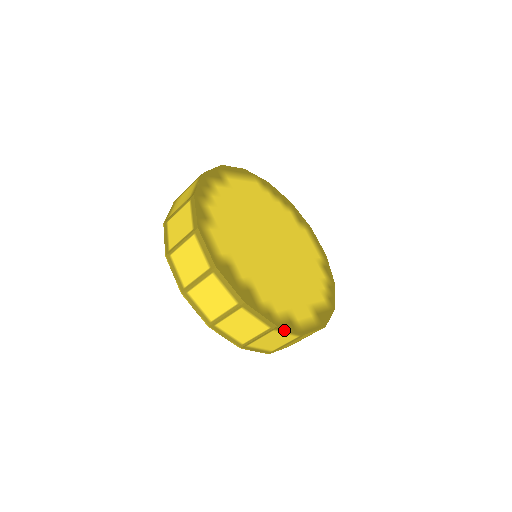
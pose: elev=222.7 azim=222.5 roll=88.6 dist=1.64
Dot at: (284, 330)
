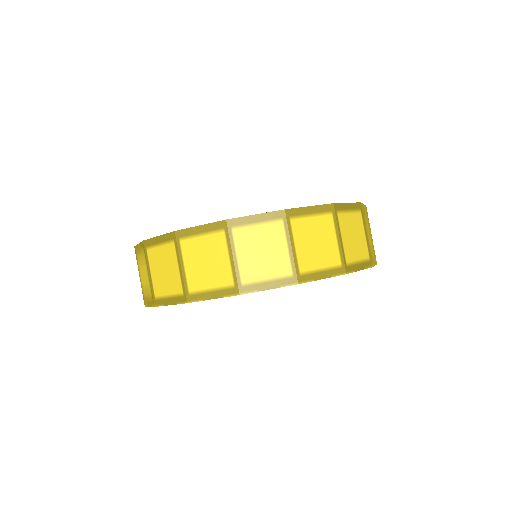
Dot at: (301, 212)
